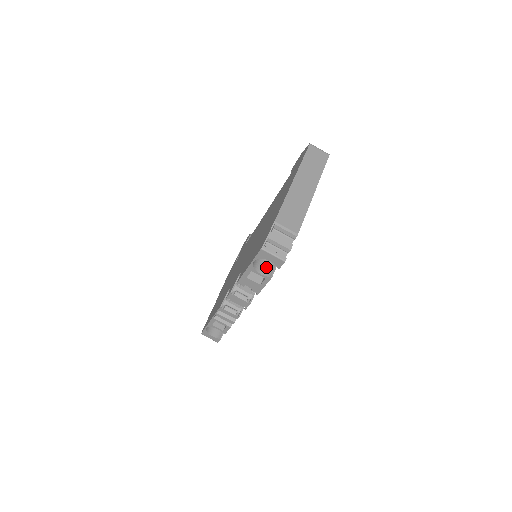
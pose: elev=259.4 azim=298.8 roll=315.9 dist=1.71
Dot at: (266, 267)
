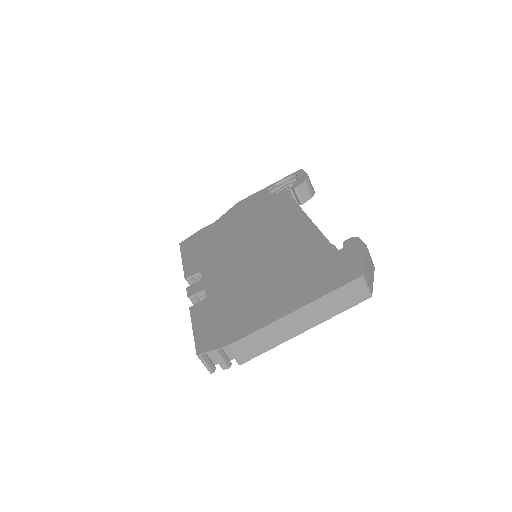
Dot at: occluded
